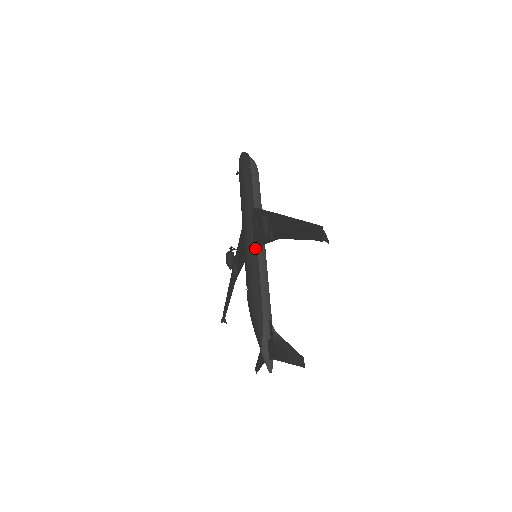
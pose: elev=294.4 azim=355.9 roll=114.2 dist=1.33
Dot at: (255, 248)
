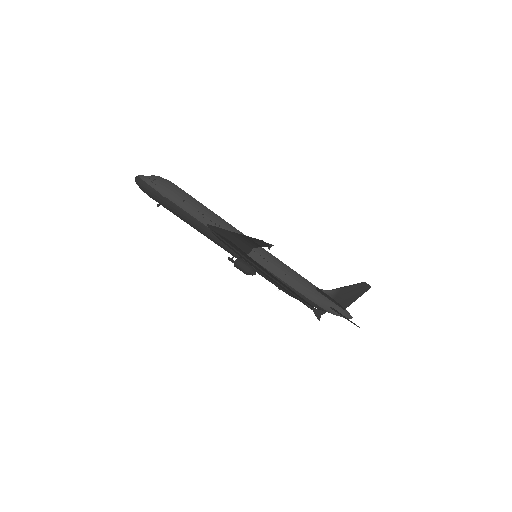
Dot at: occluded
